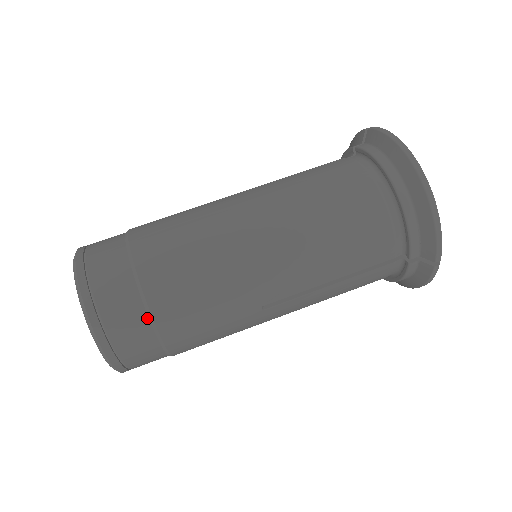
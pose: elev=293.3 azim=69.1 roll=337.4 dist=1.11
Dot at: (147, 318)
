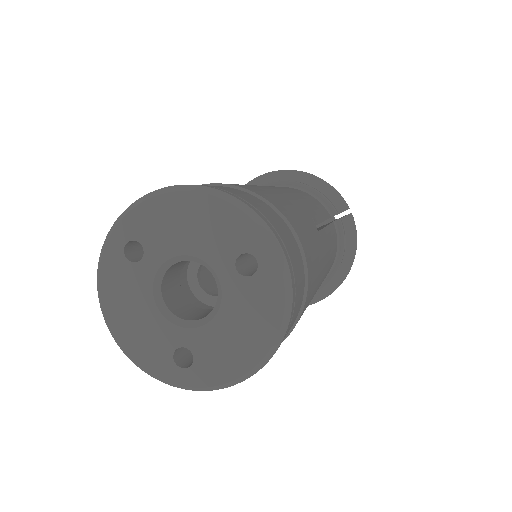
Dot at: (267, 205)
